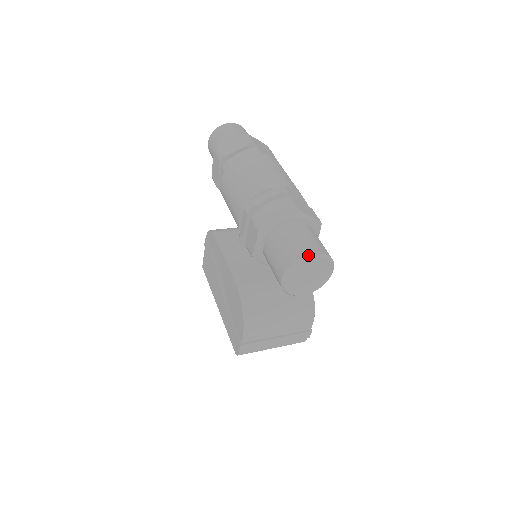
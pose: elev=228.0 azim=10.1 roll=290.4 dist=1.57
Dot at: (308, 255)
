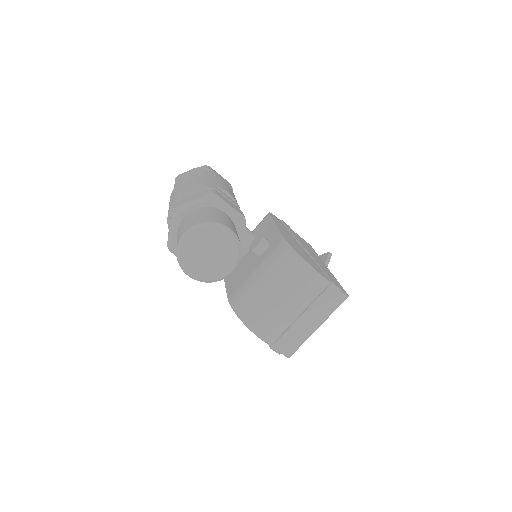
Dot at: (179, 241)
